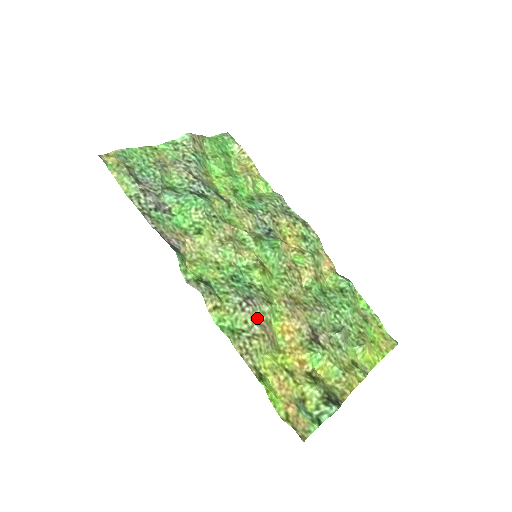
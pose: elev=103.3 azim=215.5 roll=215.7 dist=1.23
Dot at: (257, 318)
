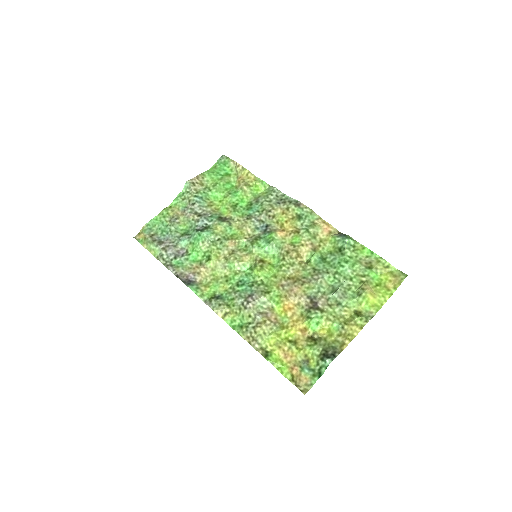
Dot at: (259, 309)
